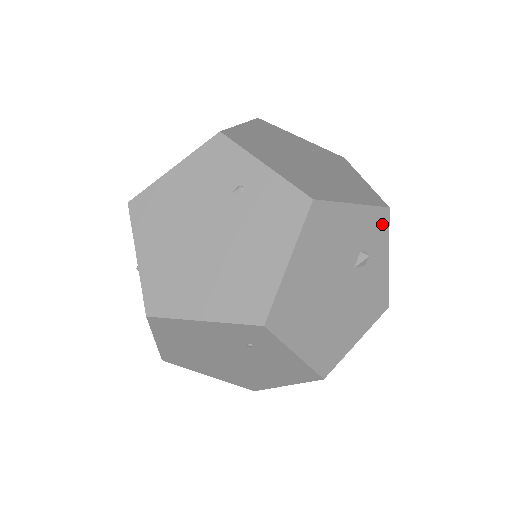
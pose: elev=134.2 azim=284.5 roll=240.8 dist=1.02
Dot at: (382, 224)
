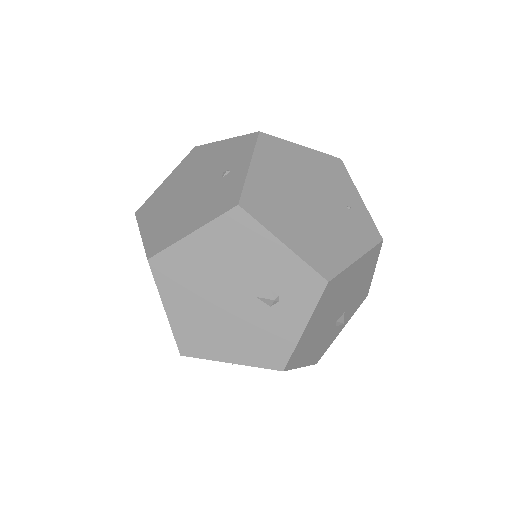
Dot at: (311, 289)
